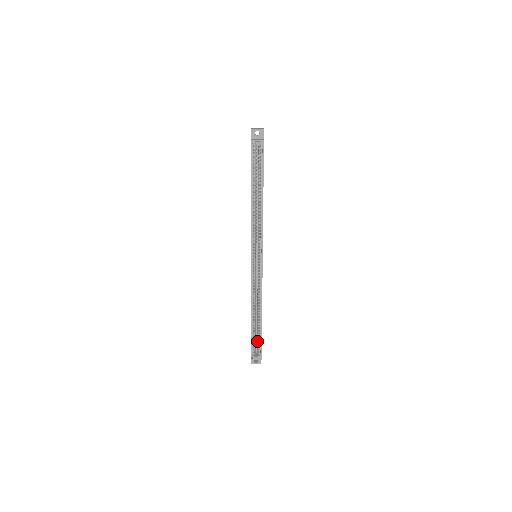
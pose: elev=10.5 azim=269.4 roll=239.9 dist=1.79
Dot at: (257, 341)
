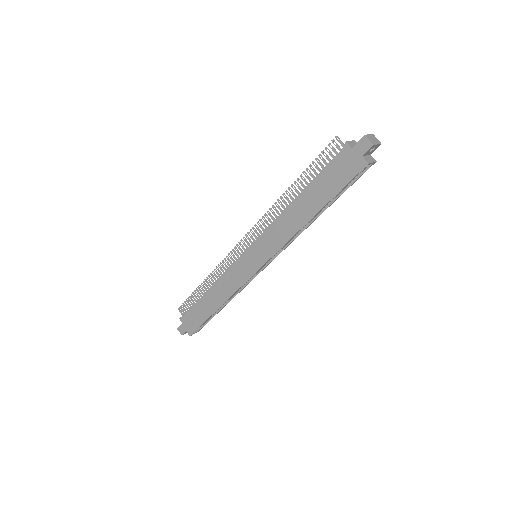
Dot at: occluded
